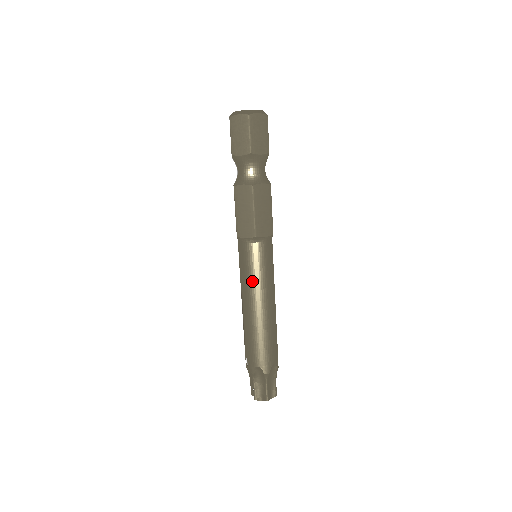
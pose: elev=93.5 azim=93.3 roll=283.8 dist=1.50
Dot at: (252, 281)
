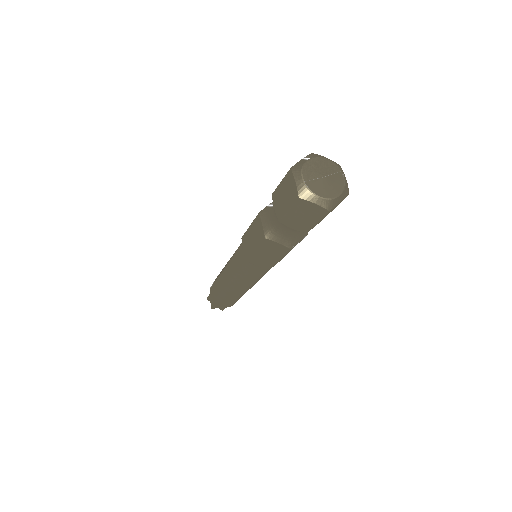
Dot at: (233, 269)
